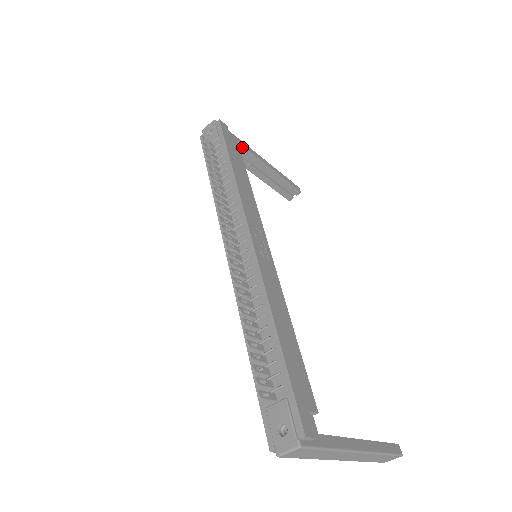
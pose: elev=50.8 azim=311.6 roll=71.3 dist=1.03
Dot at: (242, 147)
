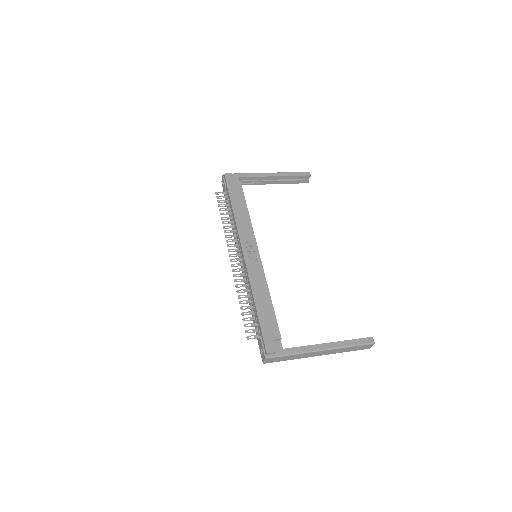
Dot at: (249, 178)
